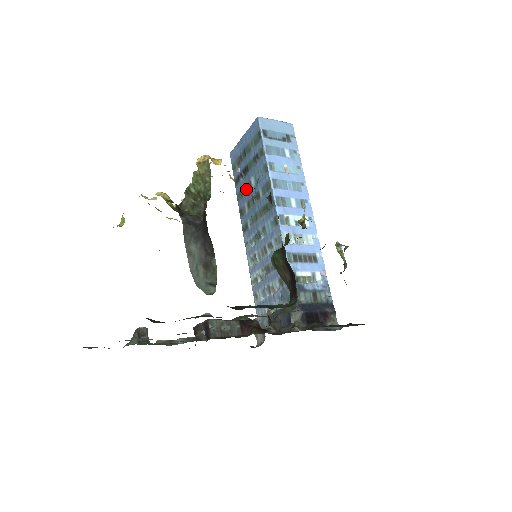
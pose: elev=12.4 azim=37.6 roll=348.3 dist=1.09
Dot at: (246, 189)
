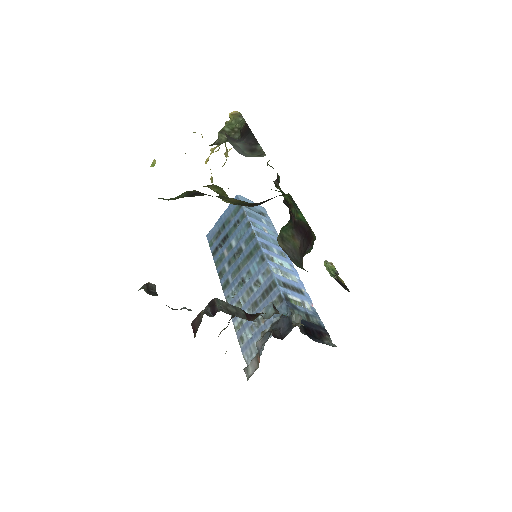
Dot at: (226, 252)
